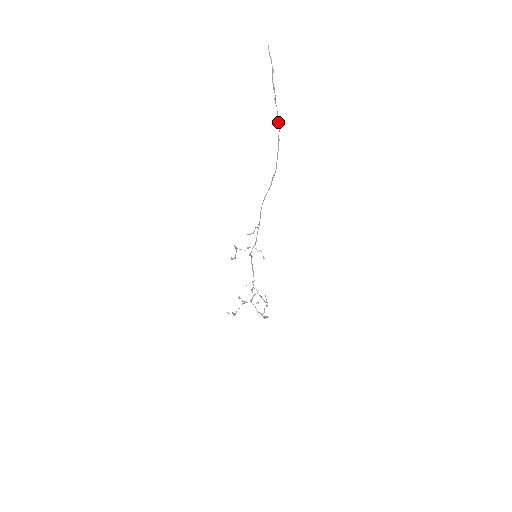
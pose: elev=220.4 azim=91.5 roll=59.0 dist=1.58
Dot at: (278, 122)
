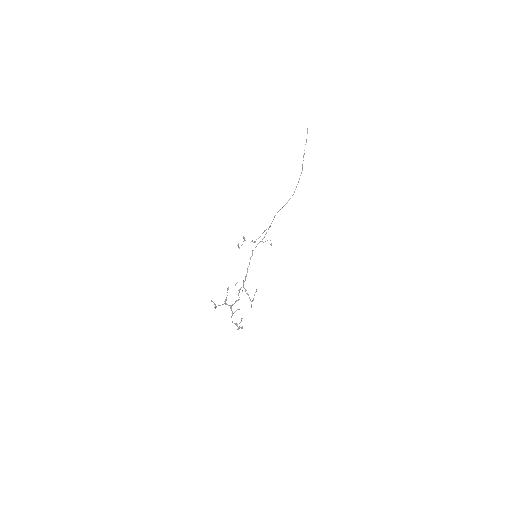
Dot at: (302, 169)
